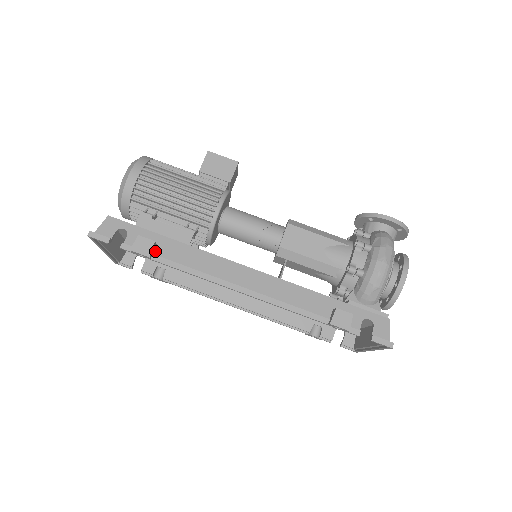
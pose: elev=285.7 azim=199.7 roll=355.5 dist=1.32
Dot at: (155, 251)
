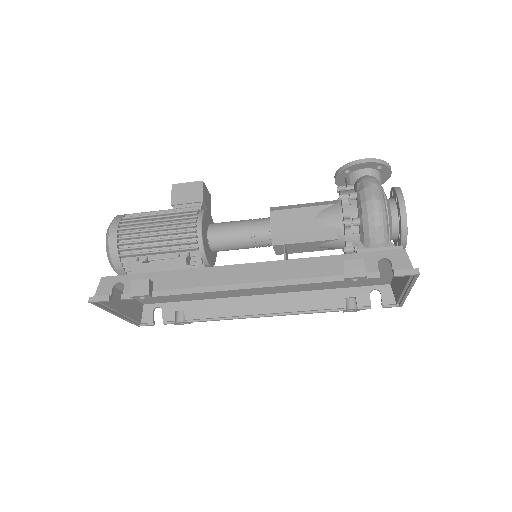
Dot at: (154, 288)
